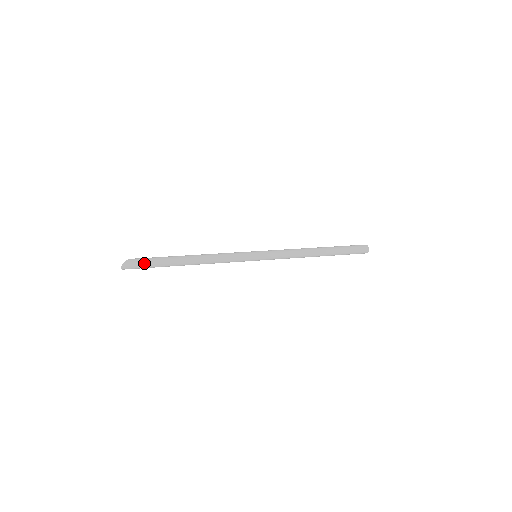
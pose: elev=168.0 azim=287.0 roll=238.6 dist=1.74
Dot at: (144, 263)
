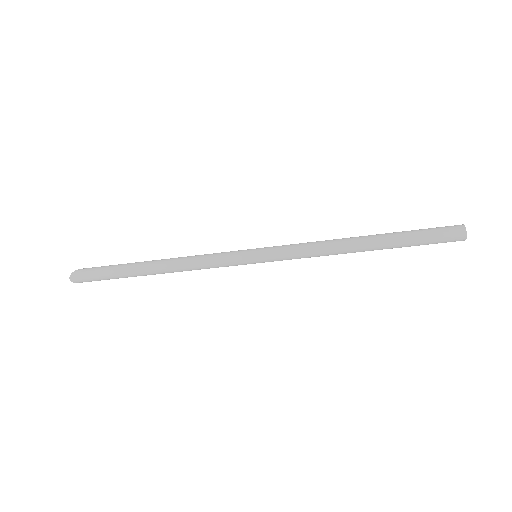
Dot at: (96, 271)
